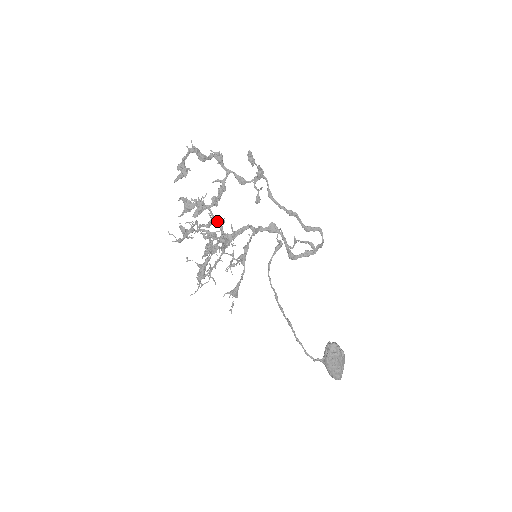
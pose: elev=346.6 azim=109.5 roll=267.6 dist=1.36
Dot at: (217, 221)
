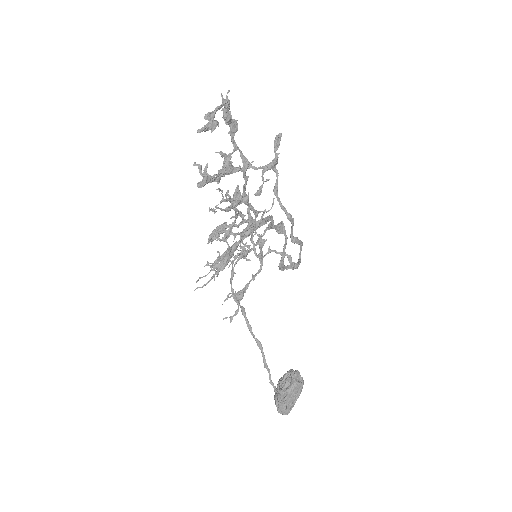
Dot at: occluded
